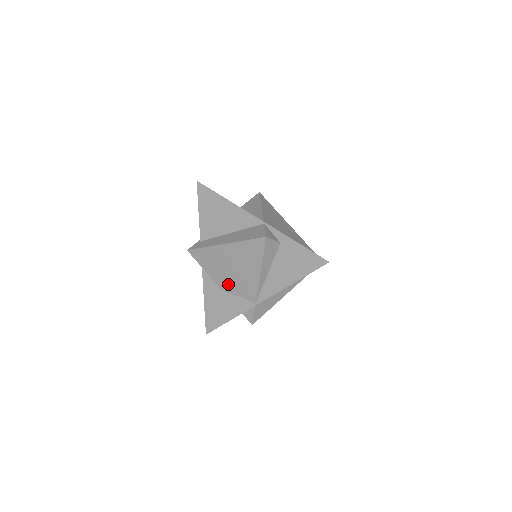
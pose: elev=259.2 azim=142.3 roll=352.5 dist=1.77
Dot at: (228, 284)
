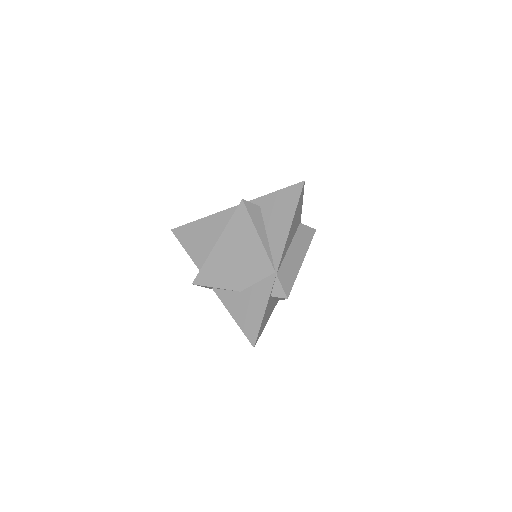
Dot at: (242, 279)
